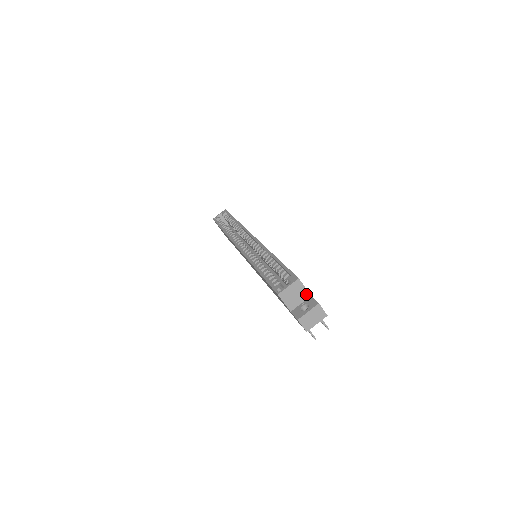
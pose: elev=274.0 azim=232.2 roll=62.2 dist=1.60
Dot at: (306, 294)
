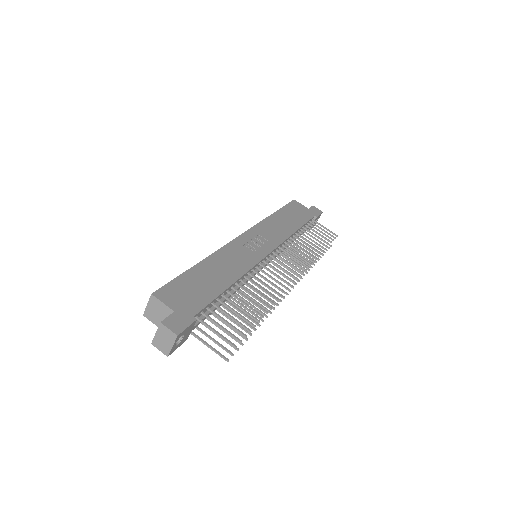
Dot at: (168, 310)
